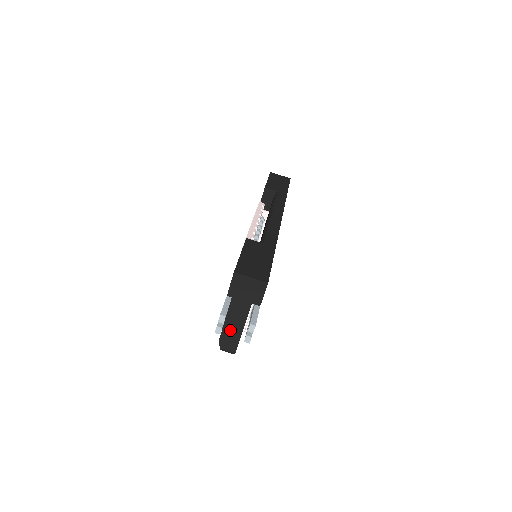
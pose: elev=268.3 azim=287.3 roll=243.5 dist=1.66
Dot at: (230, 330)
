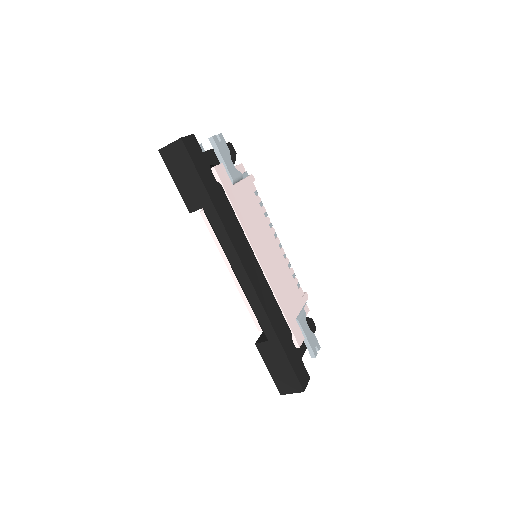
Dot at: occluded
